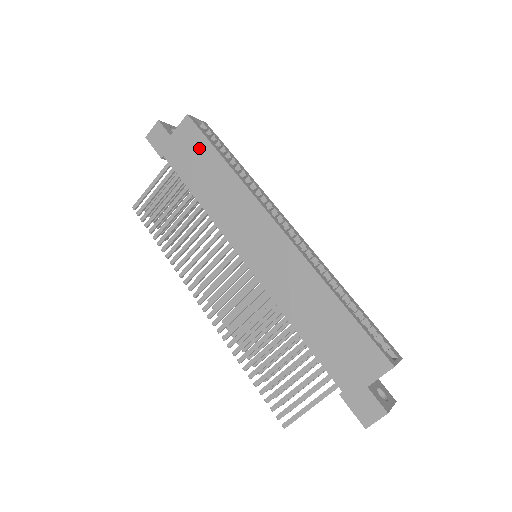
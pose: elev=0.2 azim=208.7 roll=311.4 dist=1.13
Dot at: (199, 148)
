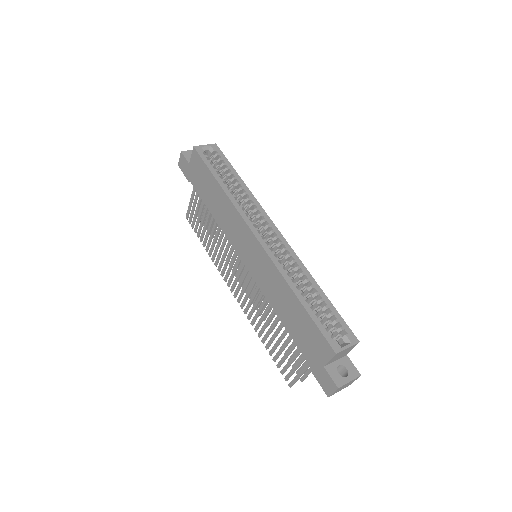
Dot at: (204, 174)
